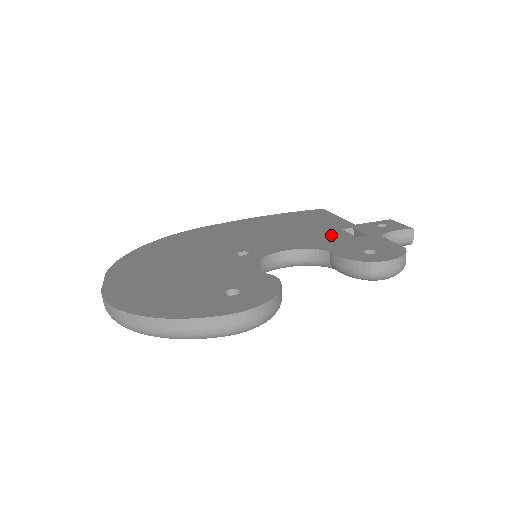
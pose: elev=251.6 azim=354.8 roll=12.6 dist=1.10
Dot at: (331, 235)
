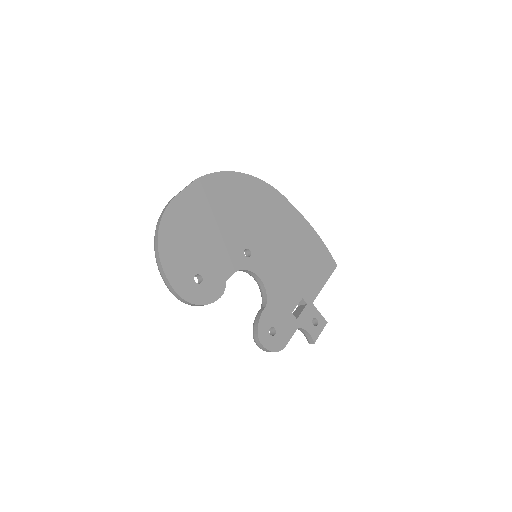
Dot at: (291, 295)
